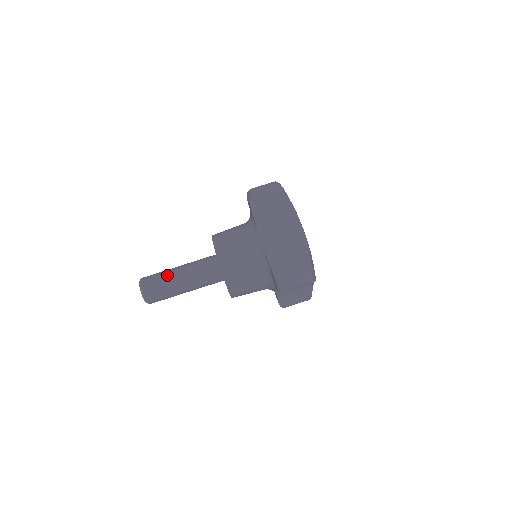
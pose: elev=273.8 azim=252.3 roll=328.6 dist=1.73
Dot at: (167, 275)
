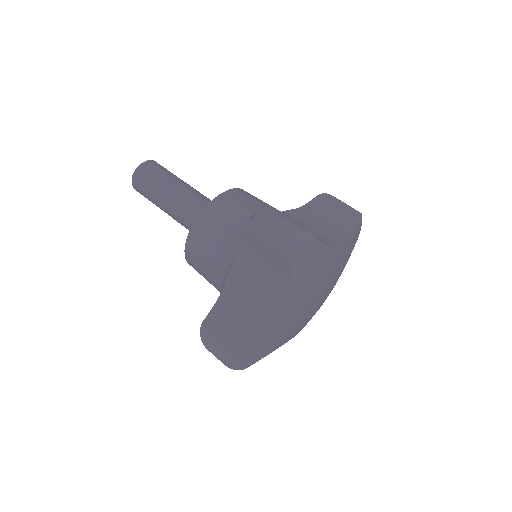
Dot at: occluded
